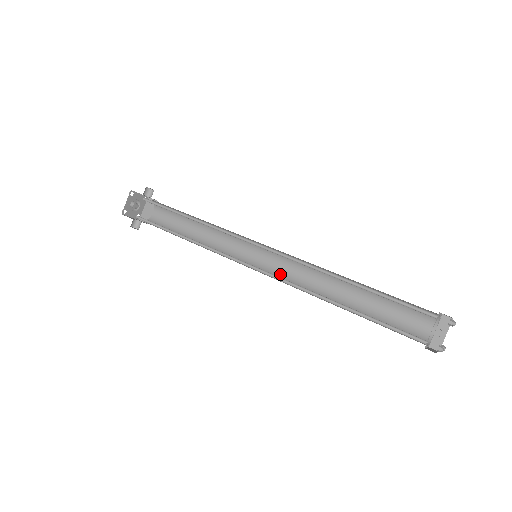
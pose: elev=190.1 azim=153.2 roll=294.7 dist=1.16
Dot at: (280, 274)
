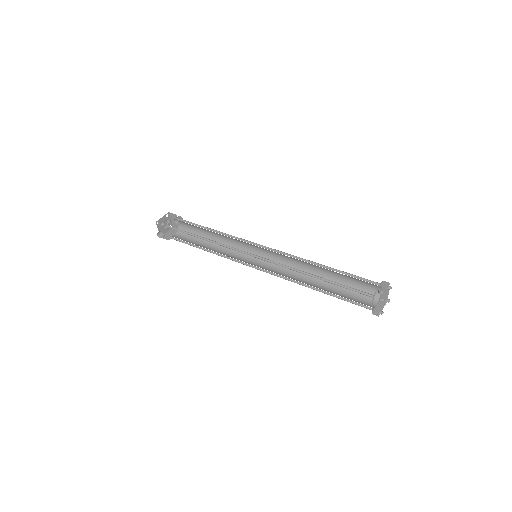
Dot at: occluded
